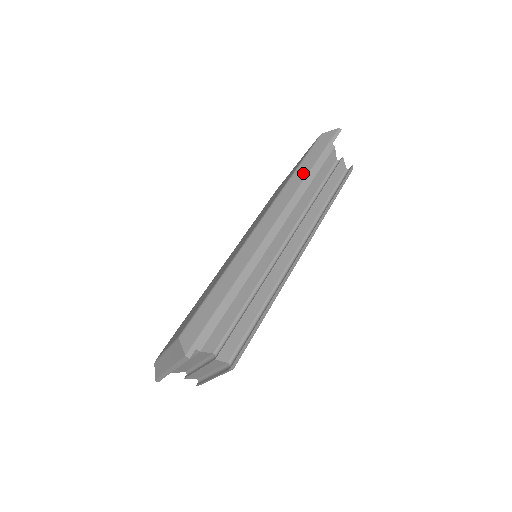
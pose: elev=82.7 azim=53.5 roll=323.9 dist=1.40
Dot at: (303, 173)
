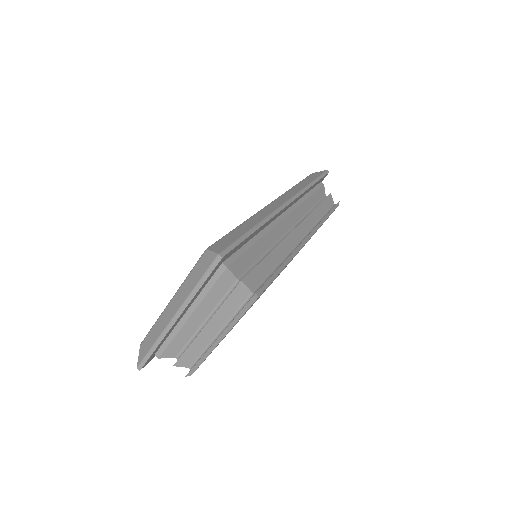
Dot at: (304, 184)
